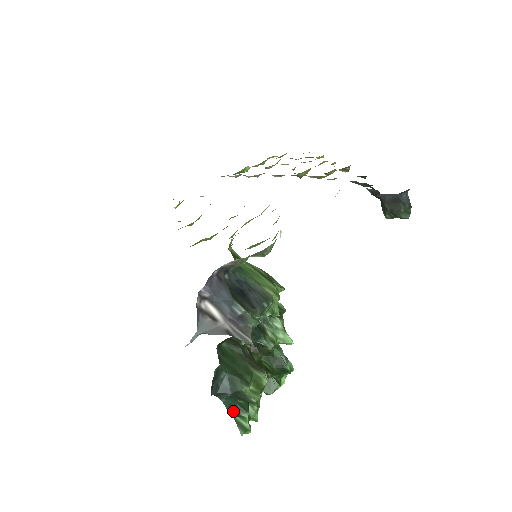
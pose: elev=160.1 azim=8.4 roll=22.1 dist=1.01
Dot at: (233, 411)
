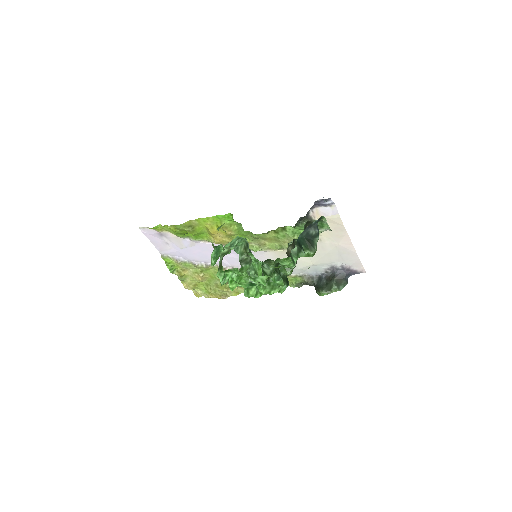
Dot at: (300, 245)
